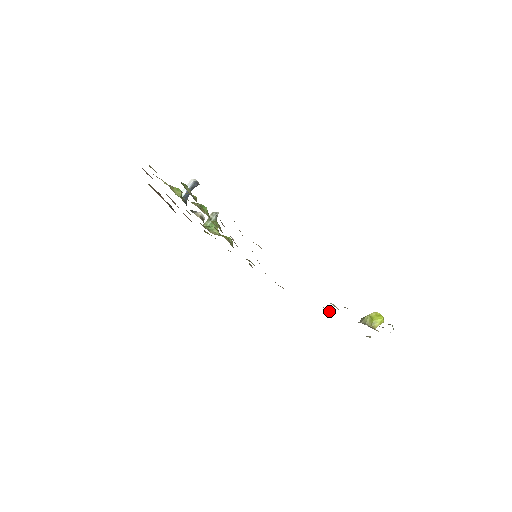
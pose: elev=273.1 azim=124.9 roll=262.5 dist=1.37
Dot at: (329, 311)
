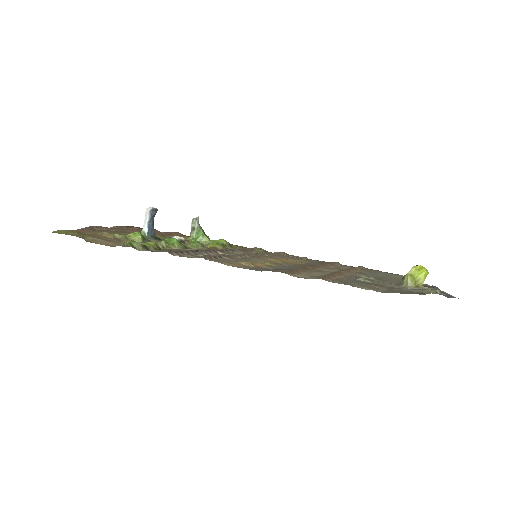
Dot at: occluded
